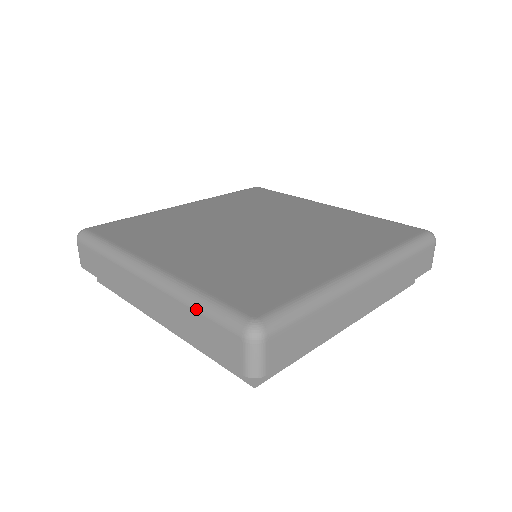
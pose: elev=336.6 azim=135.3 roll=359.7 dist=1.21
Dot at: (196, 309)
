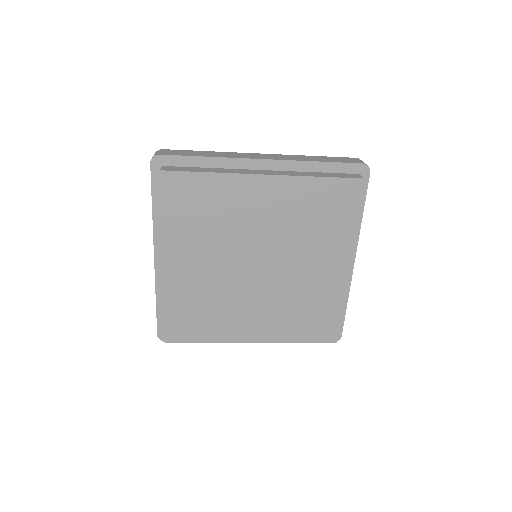
Dot at: (318, 156)
